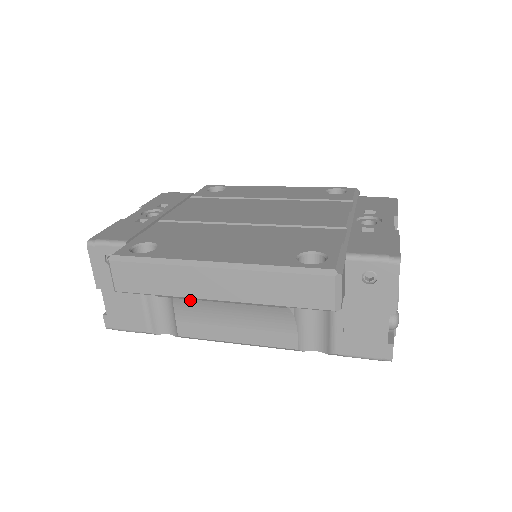
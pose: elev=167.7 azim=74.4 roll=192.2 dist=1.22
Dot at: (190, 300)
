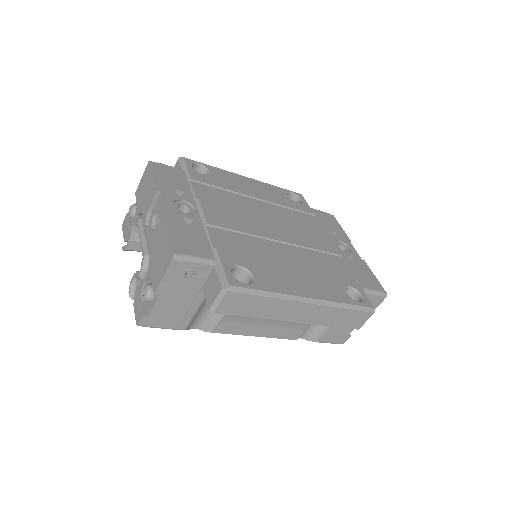
Dot at: occluded
